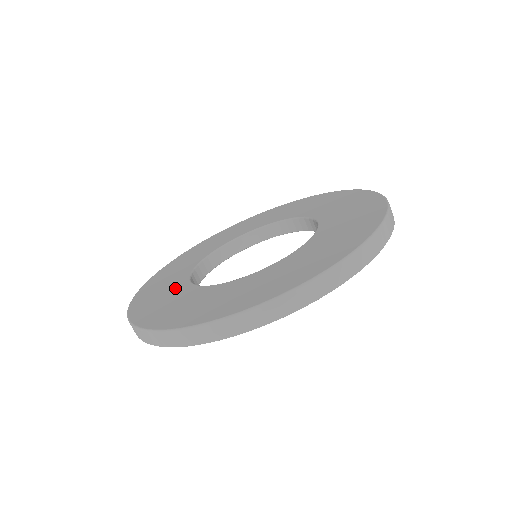
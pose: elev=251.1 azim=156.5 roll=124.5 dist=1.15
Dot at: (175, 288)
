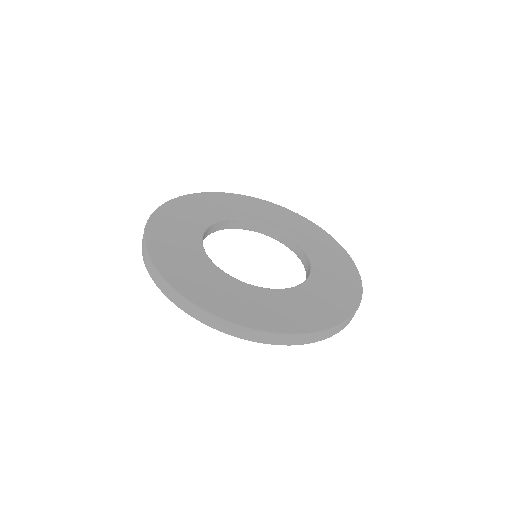
Dot at: (213, 275)
